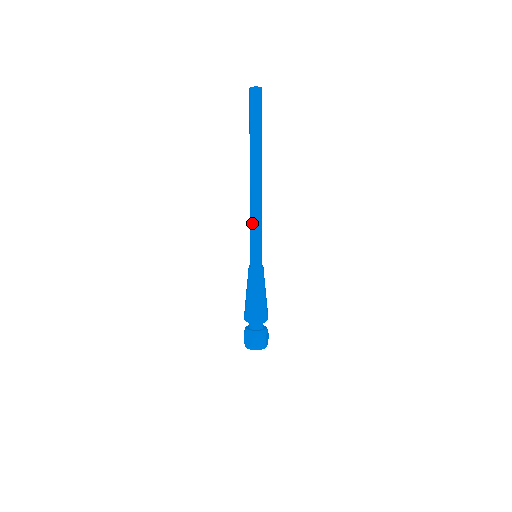
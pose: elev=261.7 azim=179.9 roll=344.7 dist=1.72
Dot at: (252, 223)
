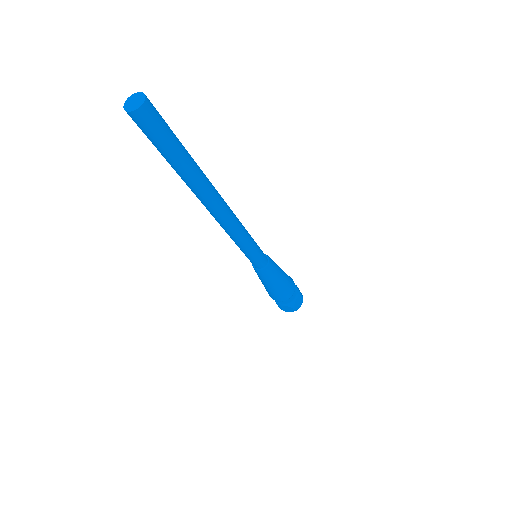
Dot at: (239, 242)
